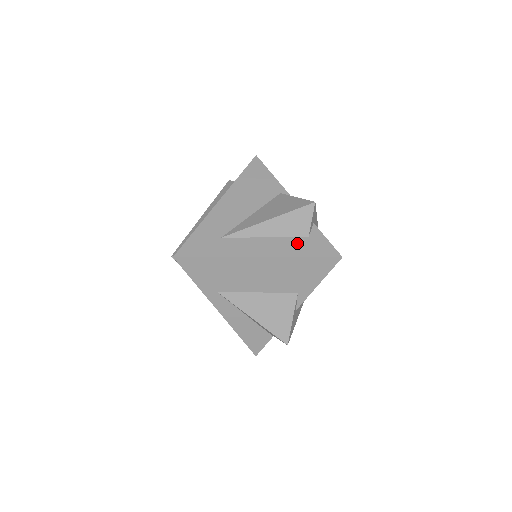
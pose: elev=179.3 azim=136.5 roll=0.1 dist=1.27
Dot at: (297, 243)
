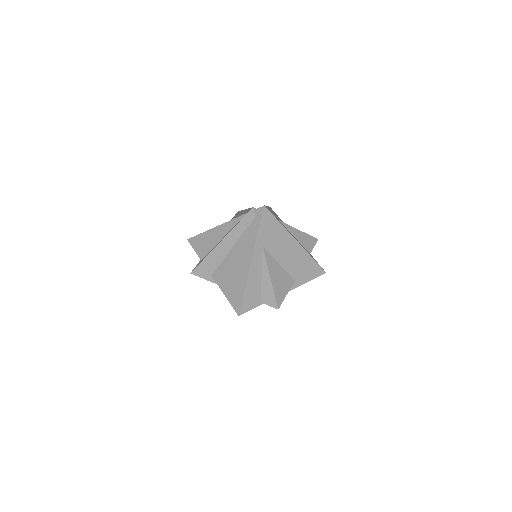
Dot at: (308, 252)
